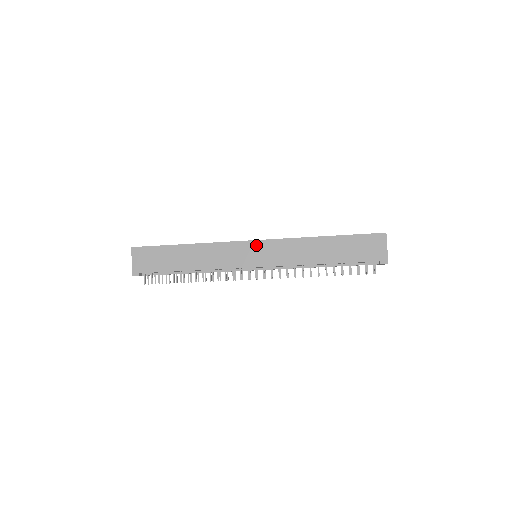
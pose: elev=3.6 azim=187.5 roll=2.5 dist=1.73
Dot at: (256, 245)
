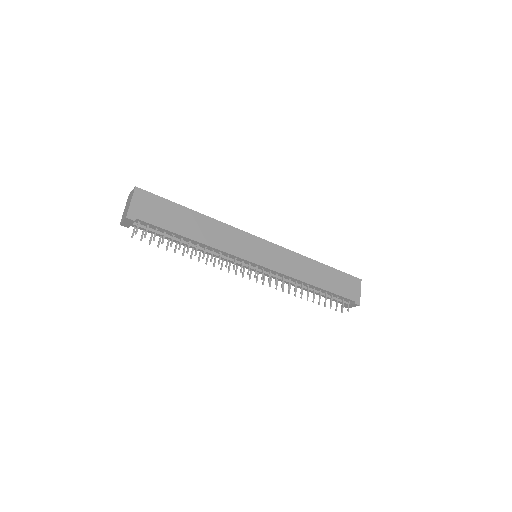
Dot at: (264, 244)
